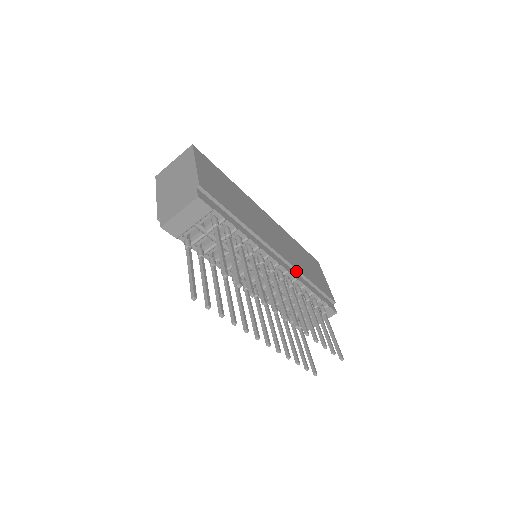
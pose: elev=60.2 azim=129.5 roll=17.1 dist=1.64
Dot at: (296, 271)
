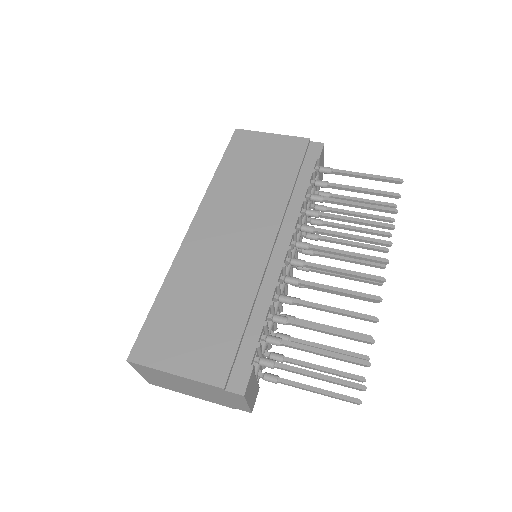
Dot at: (286, 209)
